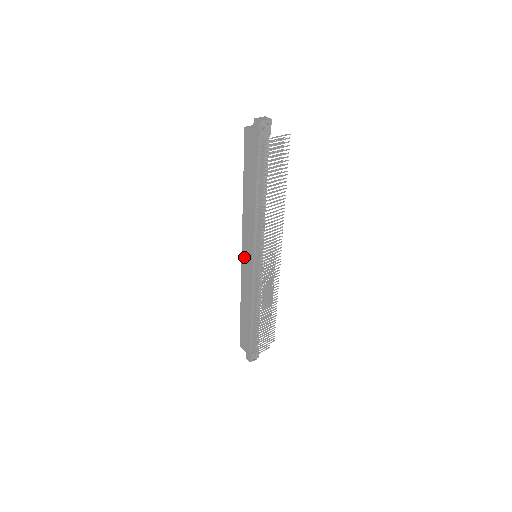
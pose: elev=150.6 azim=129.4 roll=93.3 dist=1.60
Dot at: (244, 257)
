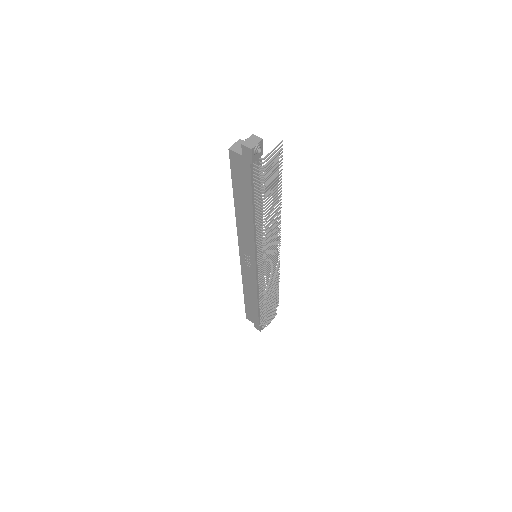
Dot at: (243, 259)
